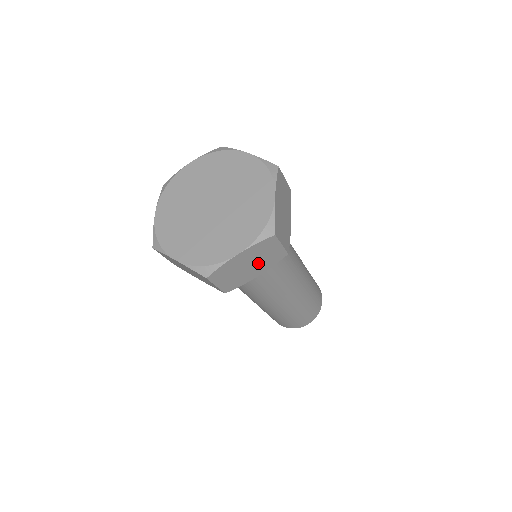
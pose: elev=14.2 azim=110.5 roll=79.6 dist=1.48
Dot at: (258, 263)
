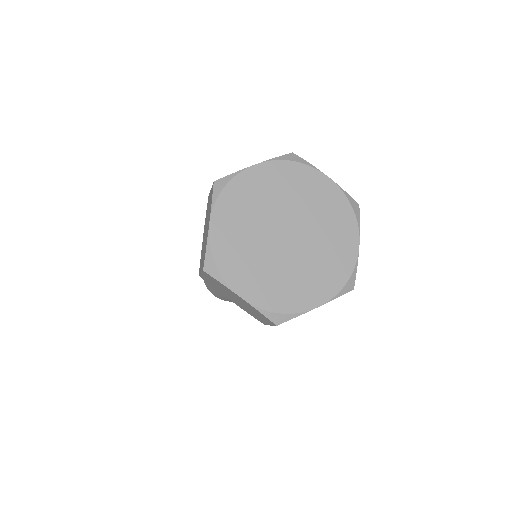
Dot at: occluded
